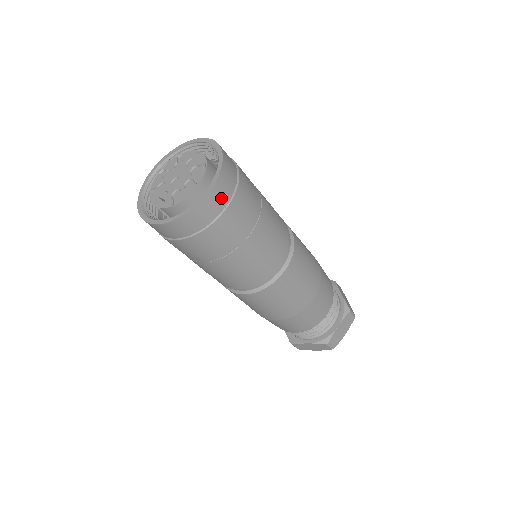
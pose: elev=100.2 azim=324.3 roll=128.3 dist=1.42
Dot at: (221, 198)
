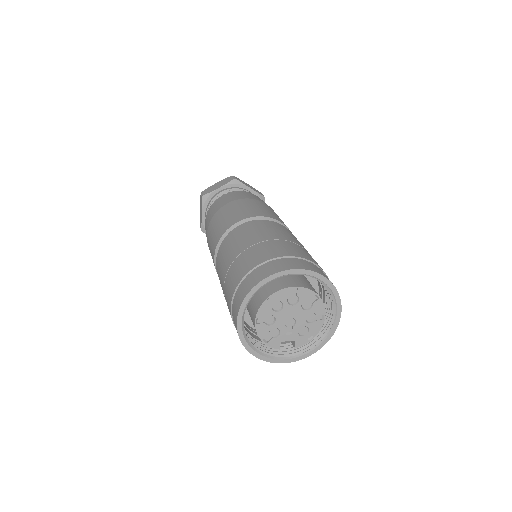
Dot at: occluded
